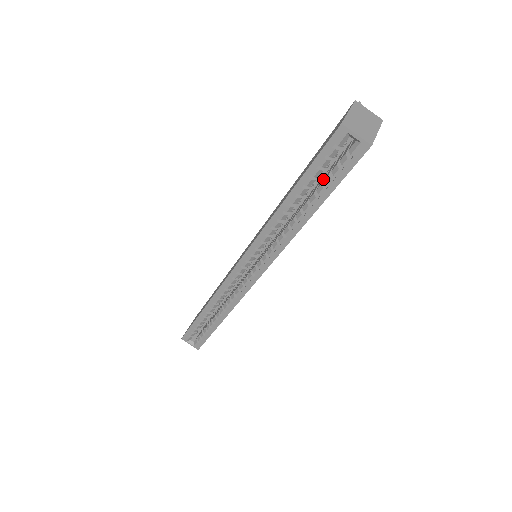
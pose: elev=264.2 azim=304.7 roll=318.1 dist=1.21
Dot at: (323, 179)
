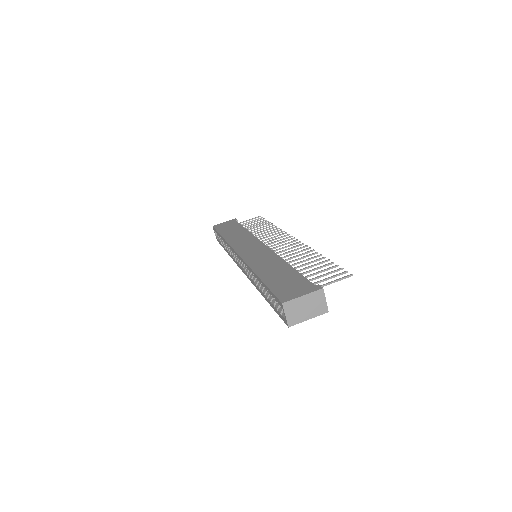
Dot at: occluded
